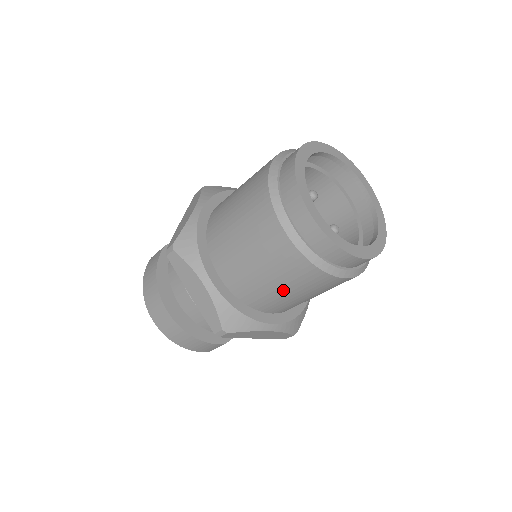
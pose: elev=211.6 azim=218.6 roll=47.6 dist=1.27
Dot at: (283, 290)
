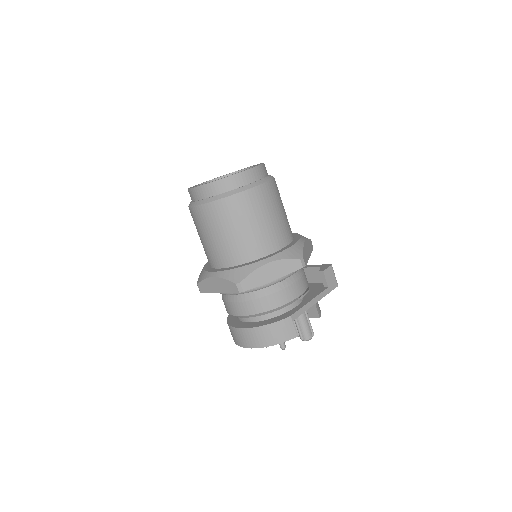
Dot at: (235, 231)
